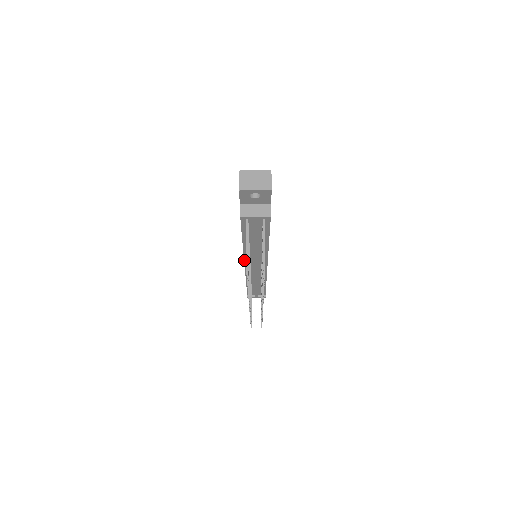
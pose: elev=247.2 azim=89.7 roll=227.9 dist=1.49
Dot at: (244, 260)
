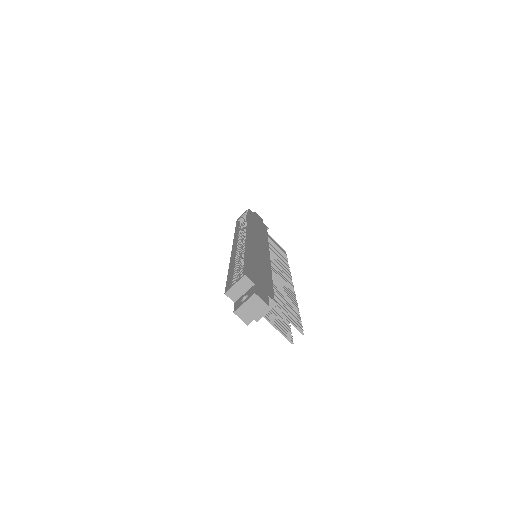
Dot at: occluded
